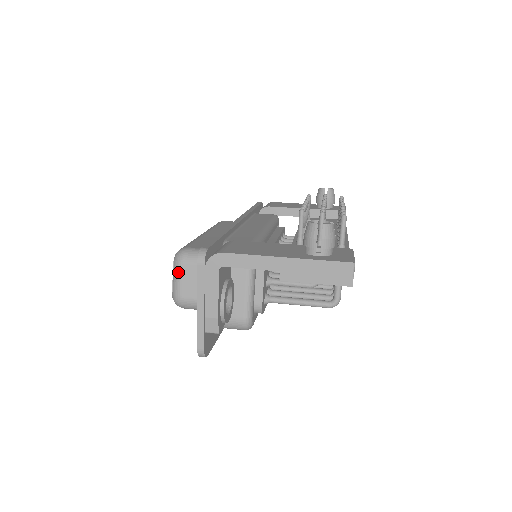
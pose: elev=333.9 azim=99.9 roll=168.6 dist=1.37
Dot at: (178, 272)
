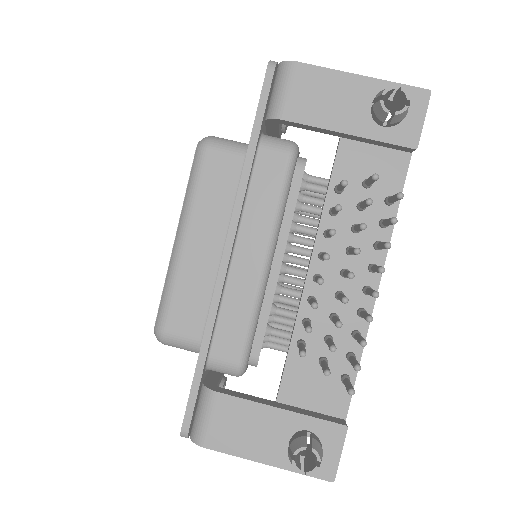
Dot at: occluded
